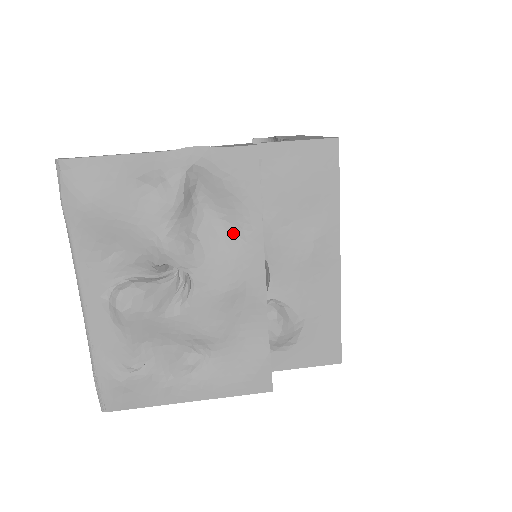
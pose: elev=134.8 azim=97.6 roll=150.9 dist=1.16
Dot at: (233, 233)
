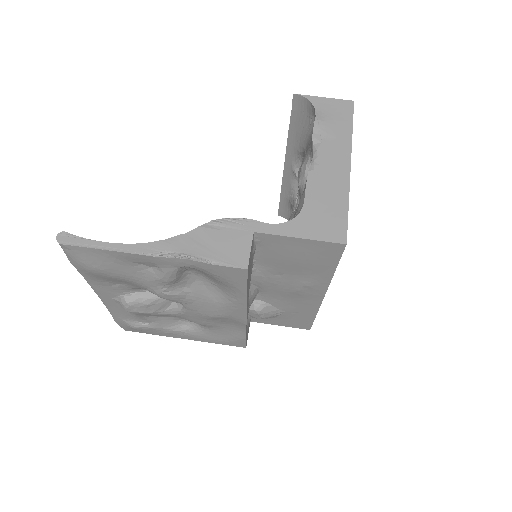
Dot at: (221, 294)
